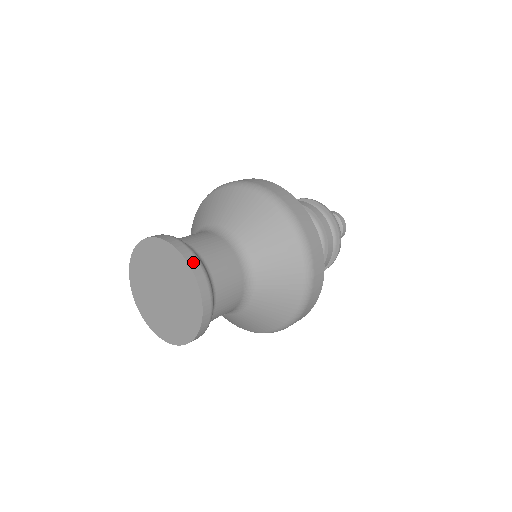
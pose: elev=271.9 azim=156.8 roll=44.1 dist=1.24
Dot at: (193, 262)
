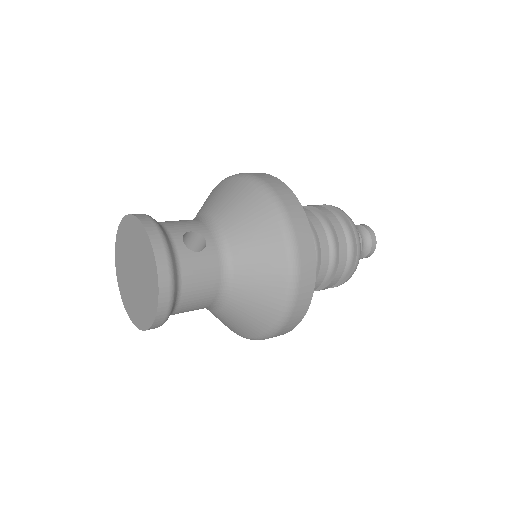
Dot at: (161, 316)
